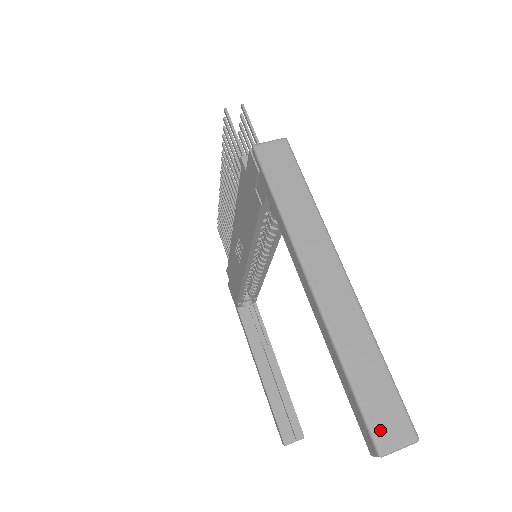
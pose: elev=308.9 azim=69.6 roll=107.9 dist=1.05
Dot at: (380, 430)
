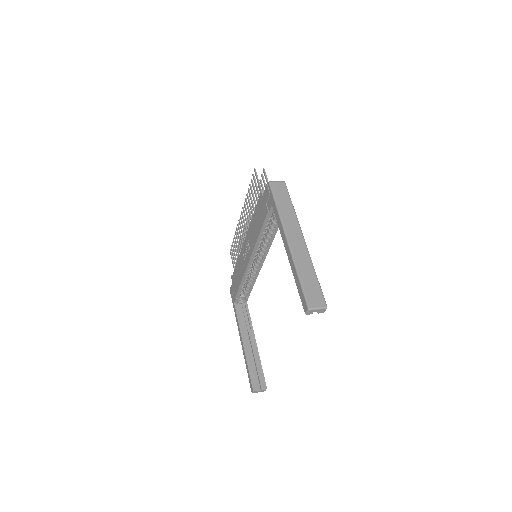
Dot at: (310, 300)
